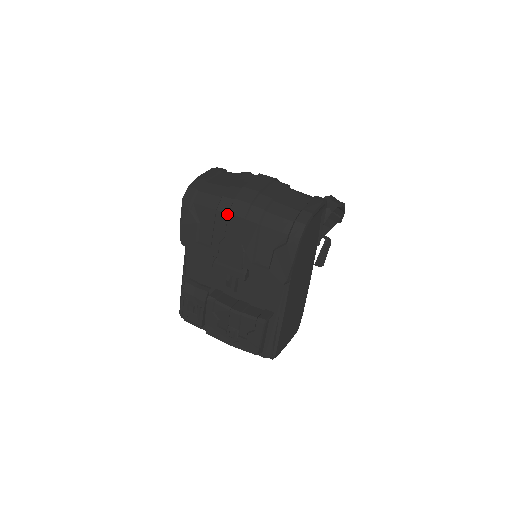
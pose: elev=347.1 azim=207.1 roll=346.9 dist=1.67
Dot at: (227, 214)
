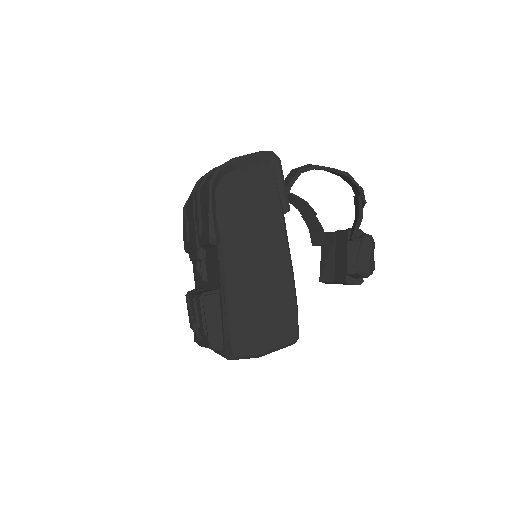
Dot at: occluded
